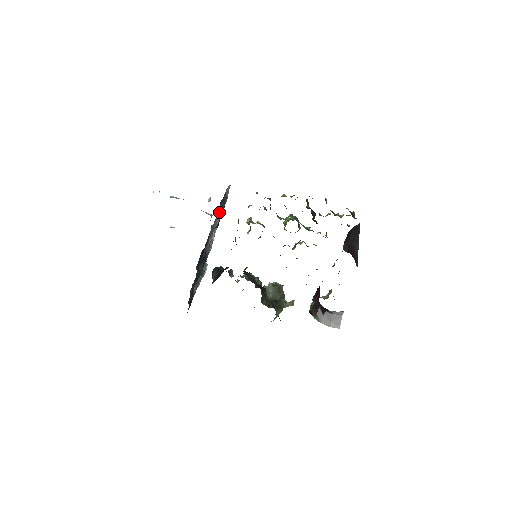
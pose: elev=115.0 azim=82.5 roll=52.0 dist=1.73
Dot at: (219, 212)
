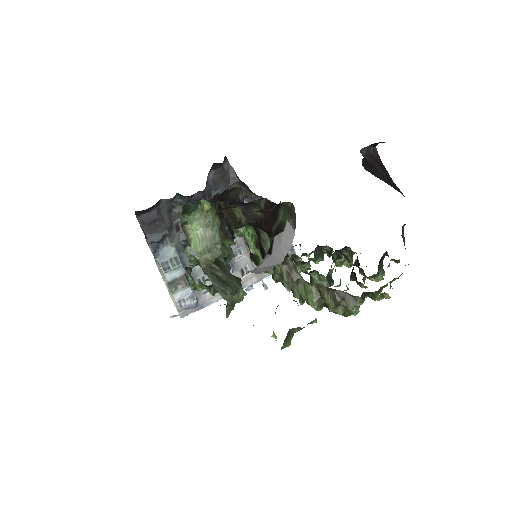
Dot at: occluded
